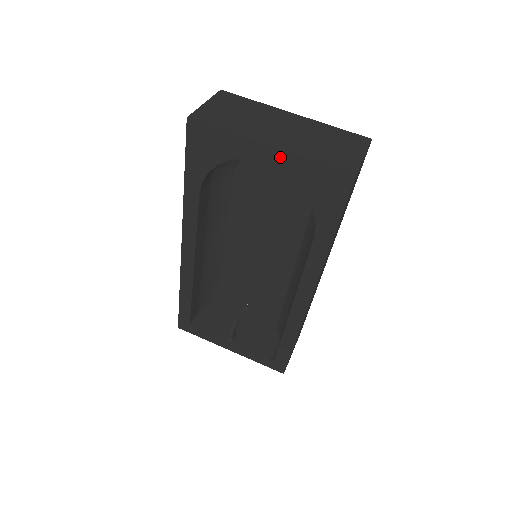
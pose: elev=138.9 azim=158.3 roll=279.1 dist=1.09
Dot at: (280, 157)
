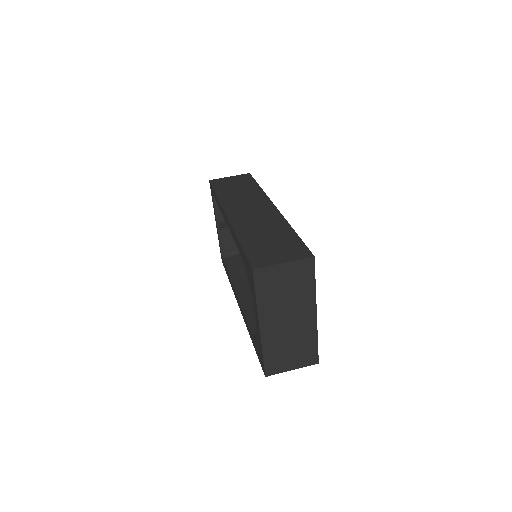
Dot at: (259, 332)
